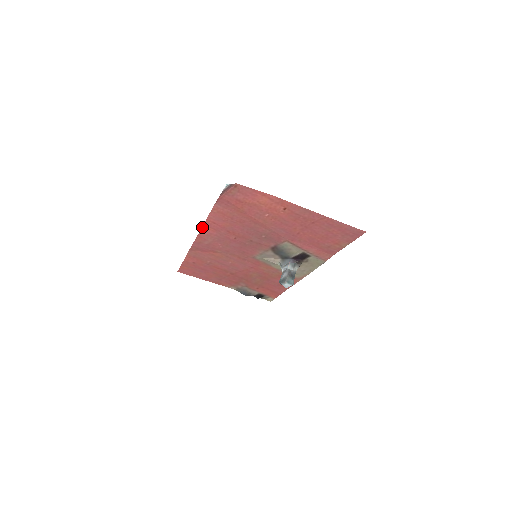
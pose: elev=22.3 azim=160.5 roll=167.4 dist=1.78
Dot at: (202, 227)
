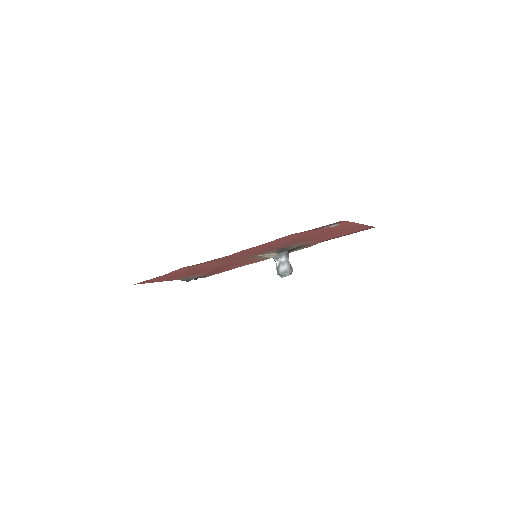
Dot at: (241, 251)
